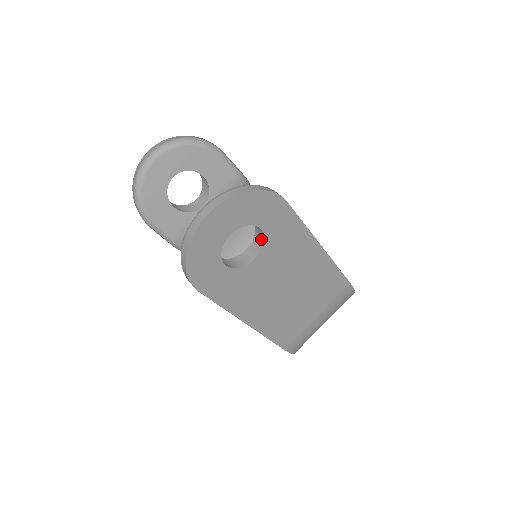
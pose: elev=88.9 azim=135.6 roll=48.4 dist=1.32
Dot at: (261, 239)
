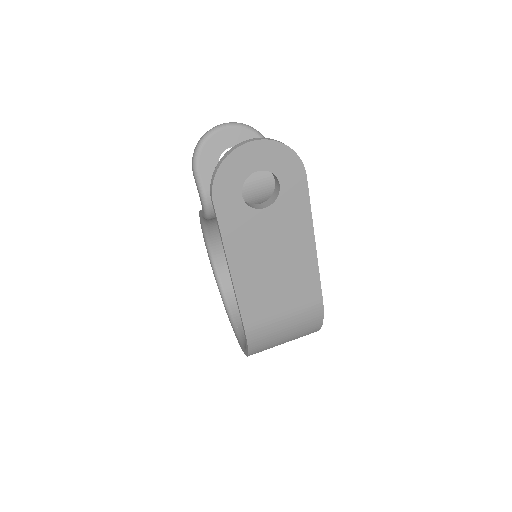
Dot at: (275, 197)
